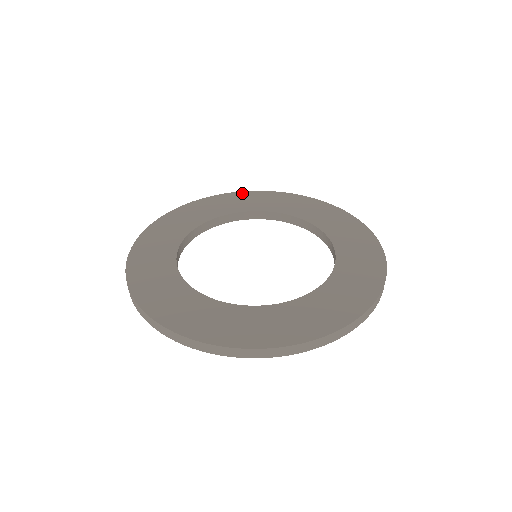
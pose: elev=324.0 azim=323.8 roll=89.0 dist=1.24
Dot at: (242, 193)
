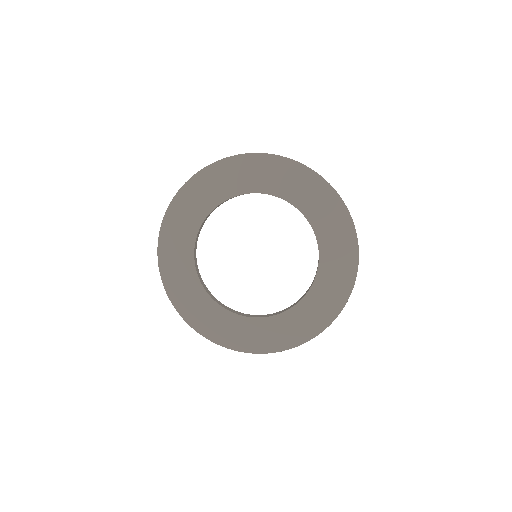
Dot at: (180, 194)
